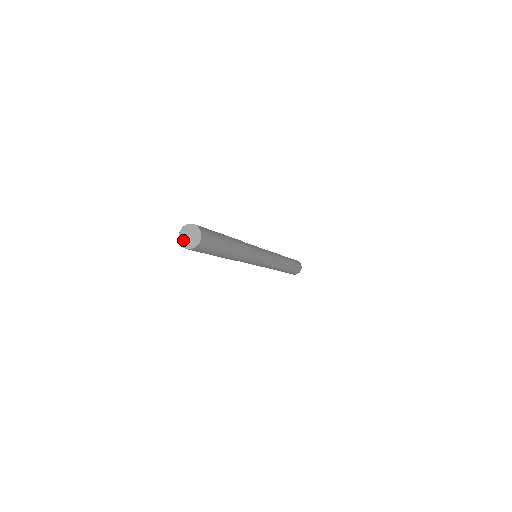
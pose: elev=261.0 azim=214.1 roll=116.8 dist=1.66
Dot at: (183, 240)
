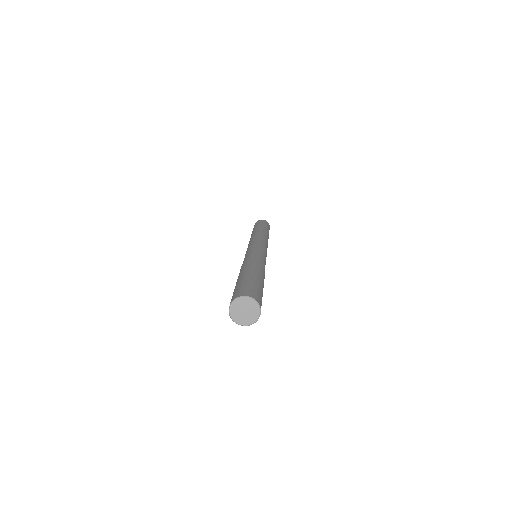
Dot at: (239, 319)
